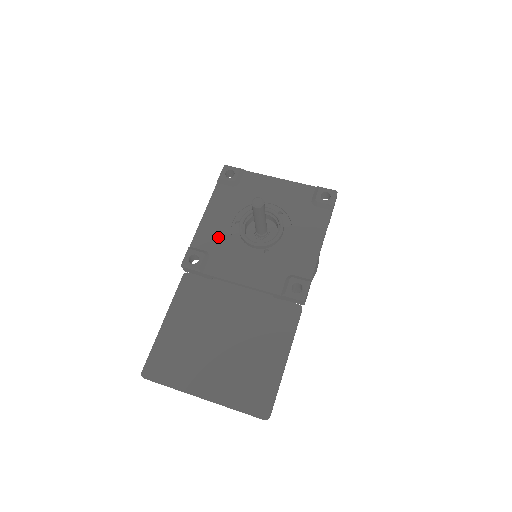
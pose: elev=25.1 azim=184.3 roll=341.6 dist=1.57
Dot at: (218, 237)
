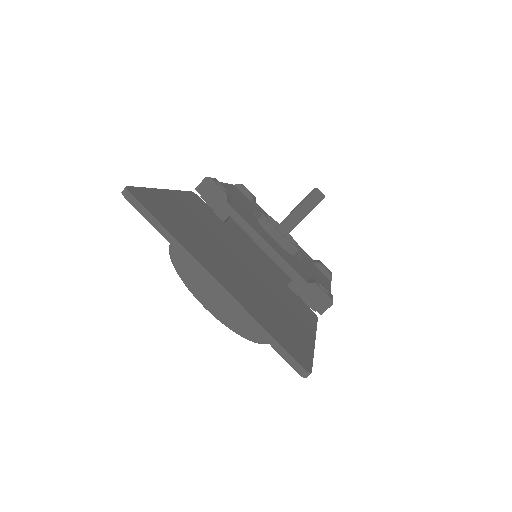
Dot at: (239, 203)
